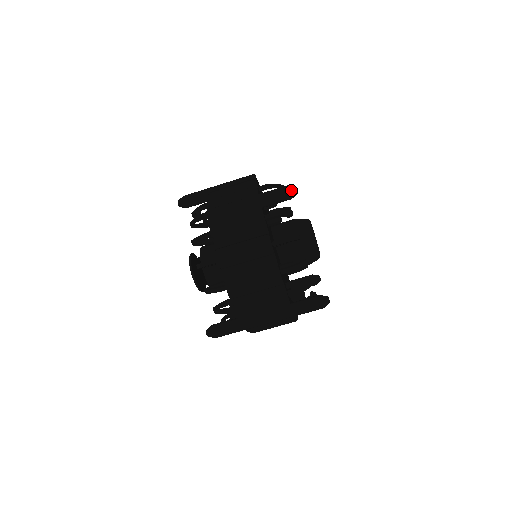
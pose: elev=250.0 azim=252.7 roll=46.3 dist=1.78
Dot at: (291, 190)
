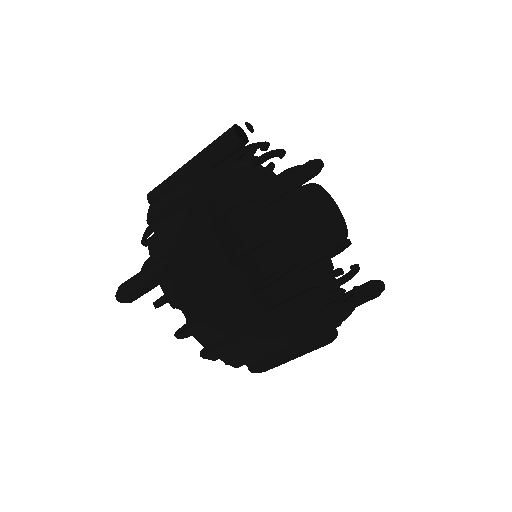
Dot at: (322, 307)
